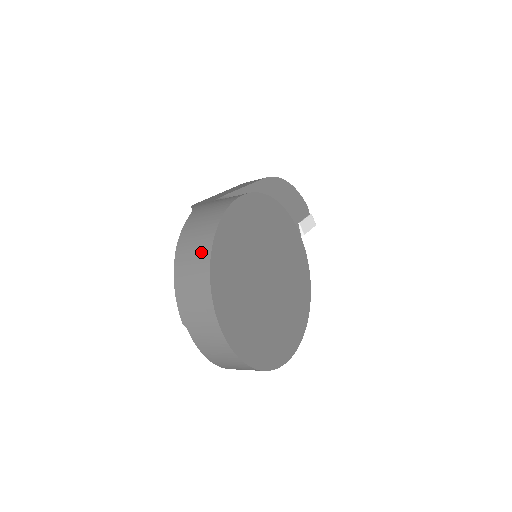
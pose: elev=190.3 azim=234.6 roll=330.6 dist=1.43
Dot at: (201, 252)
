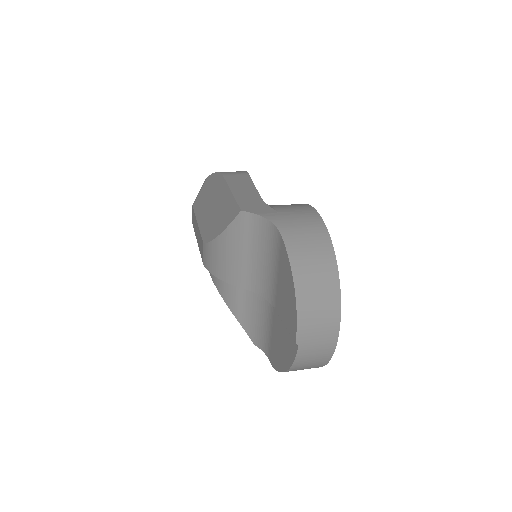
Dot at: (327, 273)
